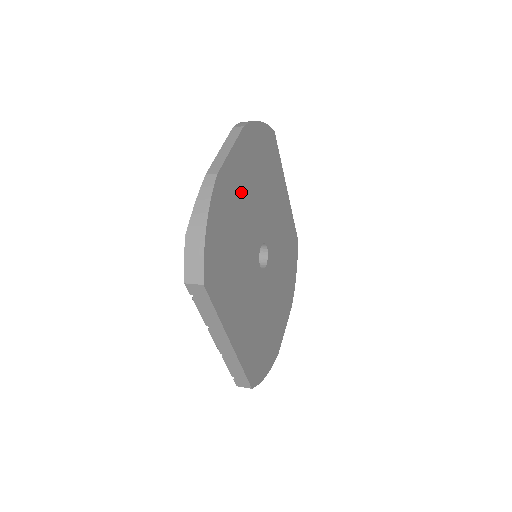
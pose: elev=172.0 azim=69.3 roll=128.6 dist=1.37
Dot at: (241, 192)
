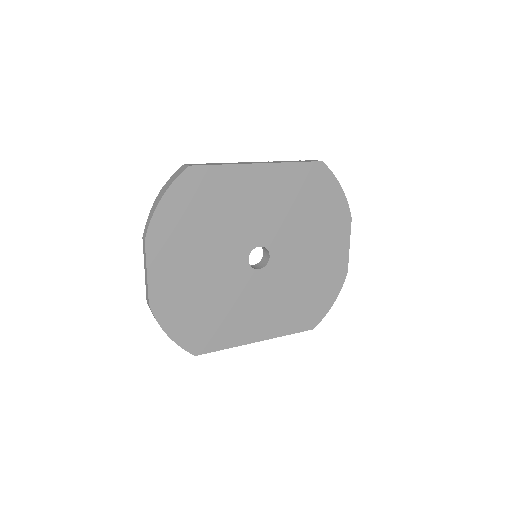
Dot at: (186, 272)
